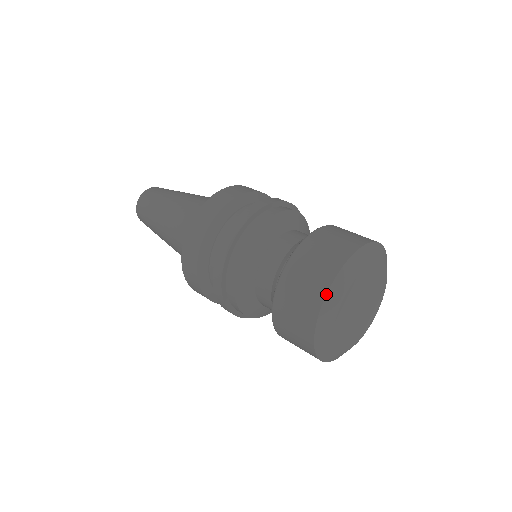
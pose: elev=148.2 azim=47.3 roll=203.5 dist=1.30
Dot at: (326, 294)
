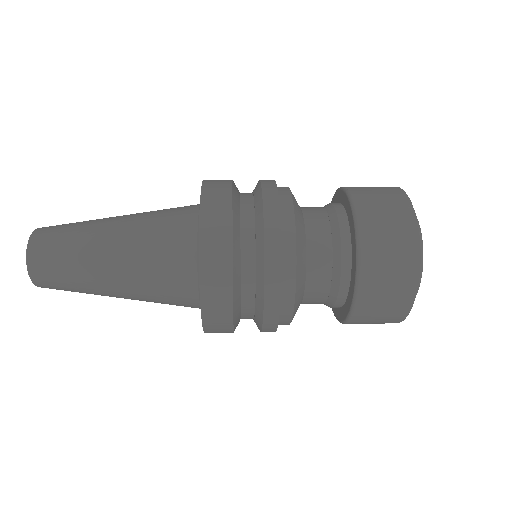
Dot at: (415, 214)
